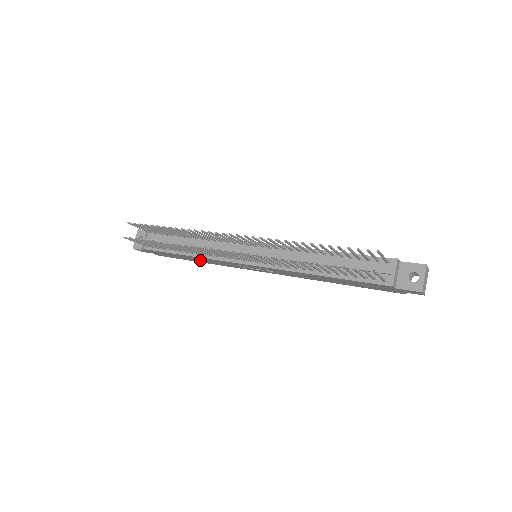
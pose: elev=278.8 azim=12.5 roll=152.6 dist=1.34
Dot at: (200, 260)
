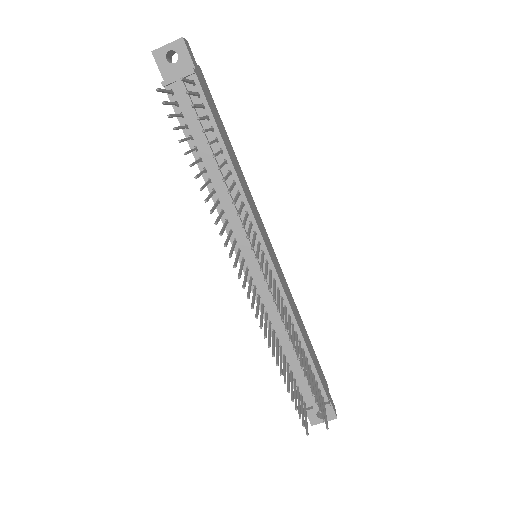
Dot at: occluded
